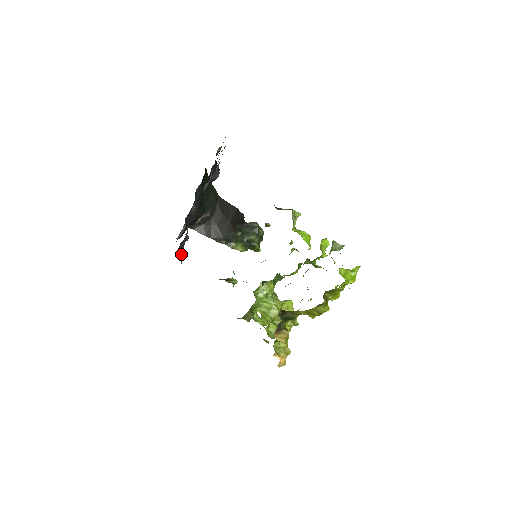
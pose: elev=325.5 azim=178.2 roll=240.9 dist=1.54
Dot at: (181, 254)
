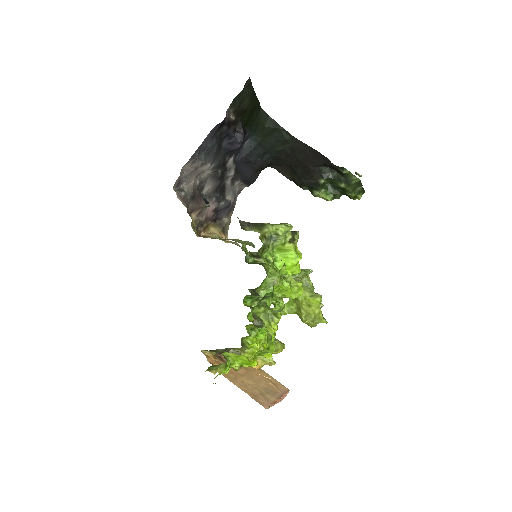
Dot at: (226, 218)
